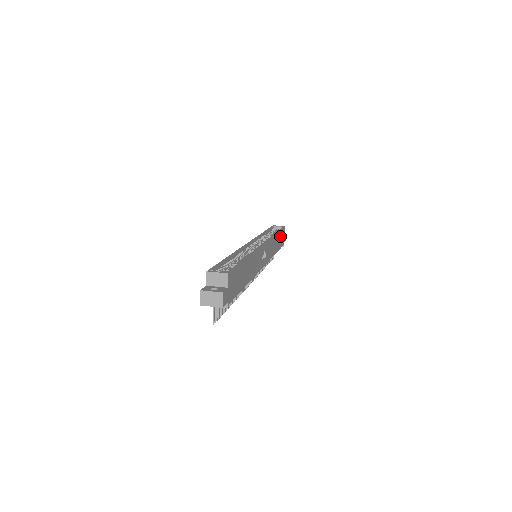
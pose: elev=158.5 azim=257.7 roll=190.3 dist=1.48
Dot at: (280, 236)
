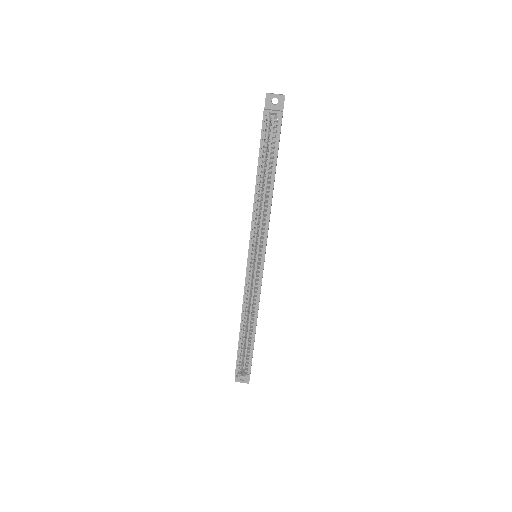
Dot at: occluded
